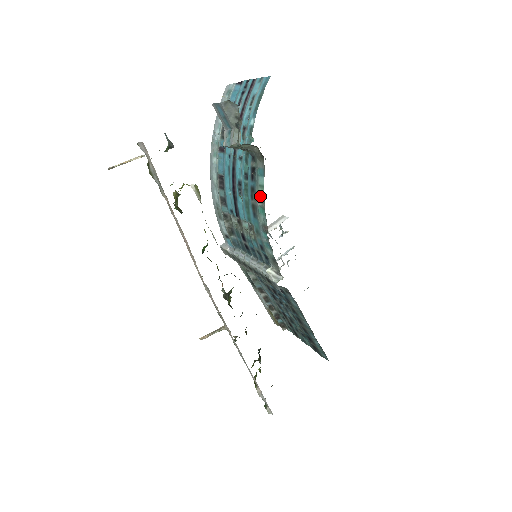
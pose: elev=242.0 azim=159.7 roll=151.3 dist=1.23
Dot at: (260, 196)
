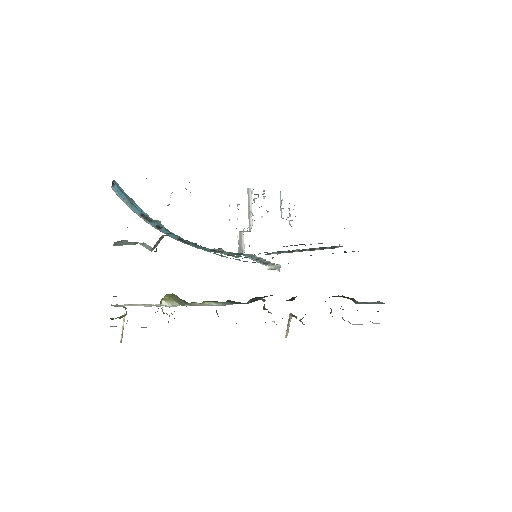
Dot at: (204, 249)
